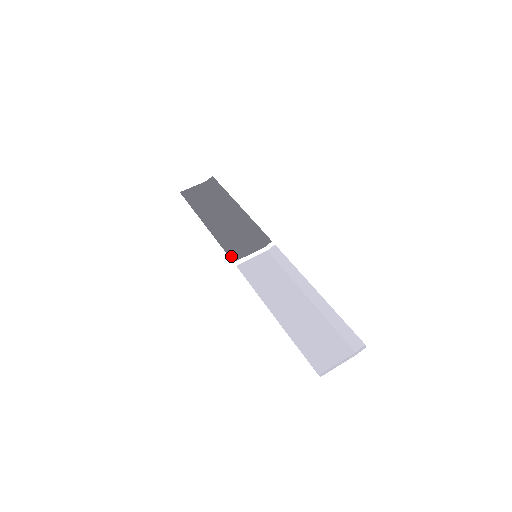
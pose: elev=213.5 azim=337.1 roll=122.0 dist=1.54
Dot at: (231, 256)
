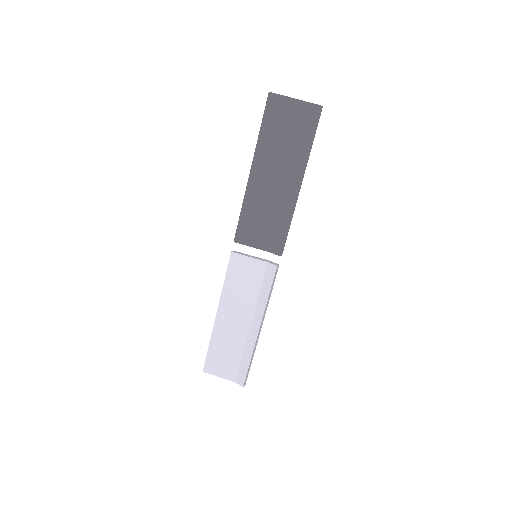
Dot at: (236, 238)
